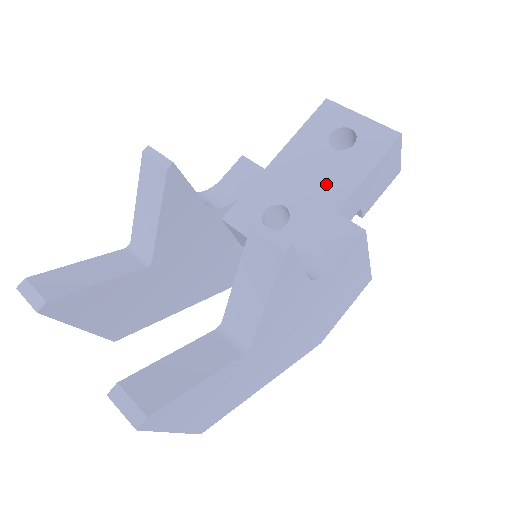
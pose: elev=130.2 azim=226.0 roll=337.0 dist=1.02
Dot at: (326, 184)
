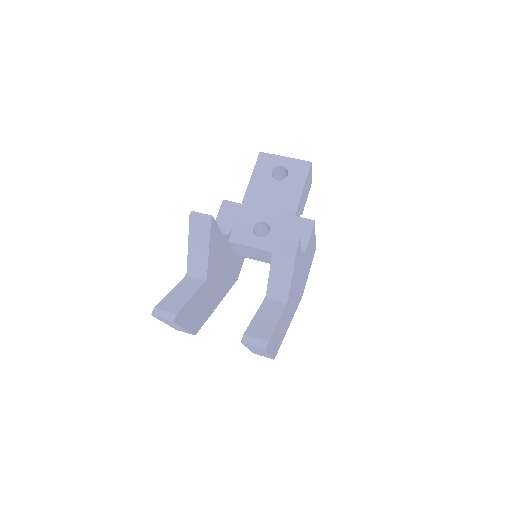
Dot at: (282, 202)
